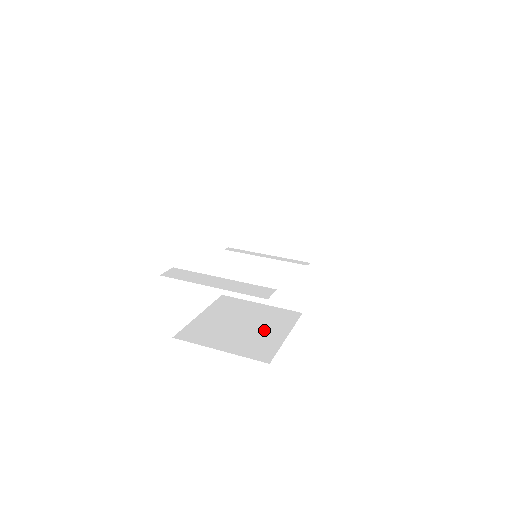
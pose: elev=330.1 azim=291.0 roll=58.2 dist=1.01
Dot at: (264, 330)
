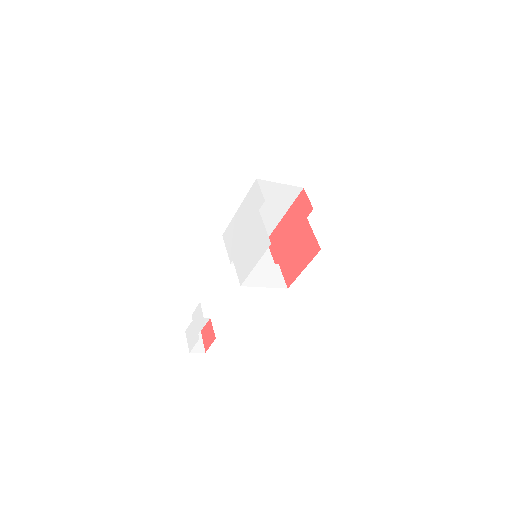
Dot at: occluded
